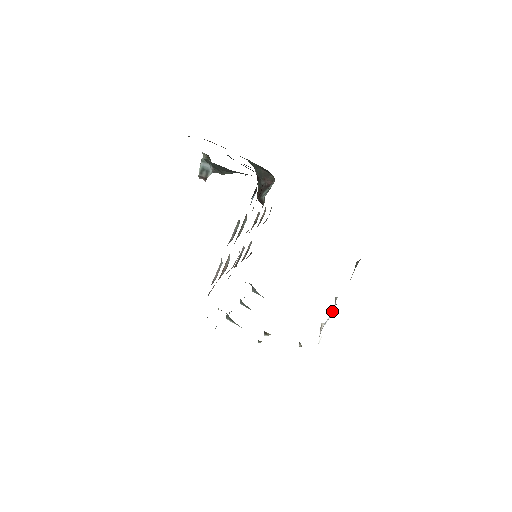
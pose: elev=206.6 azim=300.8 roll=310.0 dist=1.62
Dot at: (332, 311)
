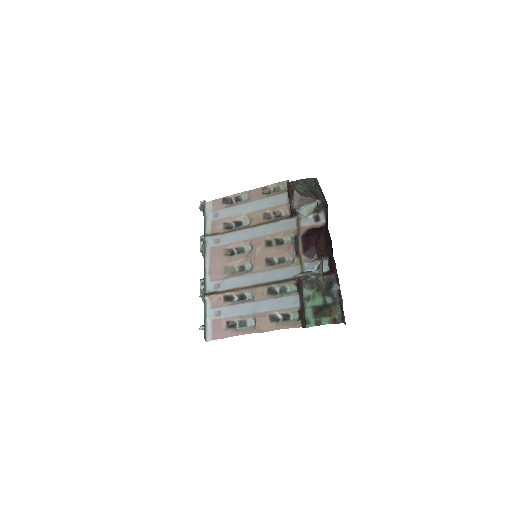
Dot at: occluded
